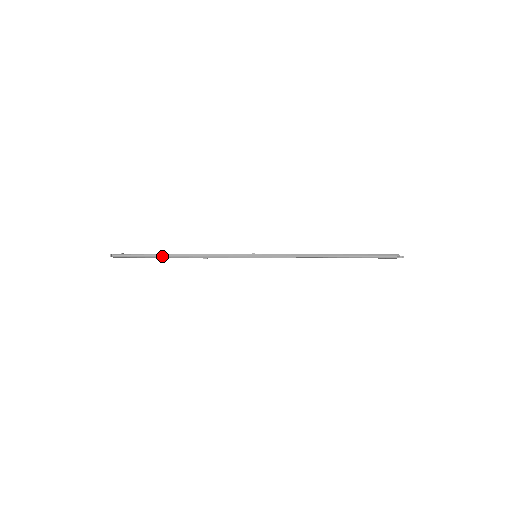
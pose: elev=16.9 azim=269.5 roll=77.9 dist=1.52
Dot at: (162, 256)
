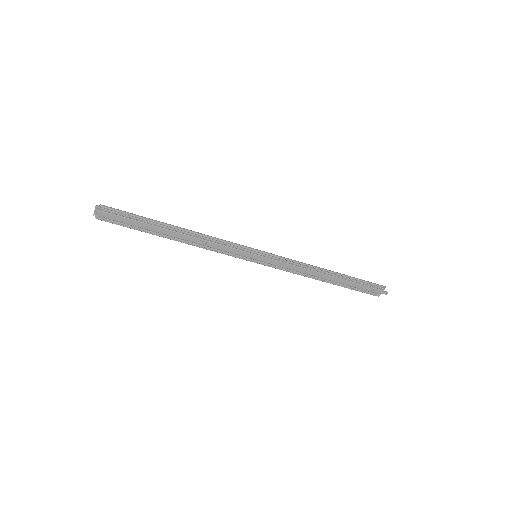
Dot at: (159, 222)
